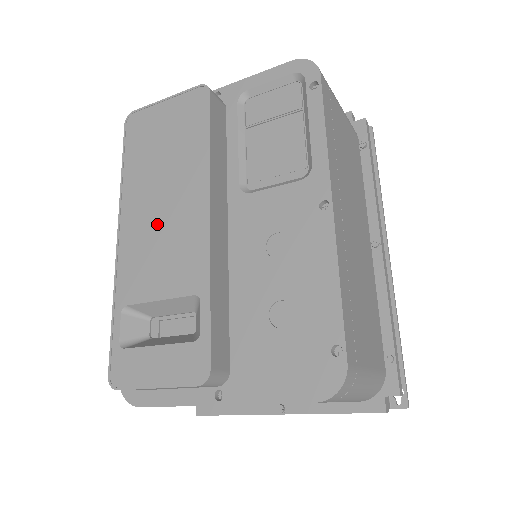
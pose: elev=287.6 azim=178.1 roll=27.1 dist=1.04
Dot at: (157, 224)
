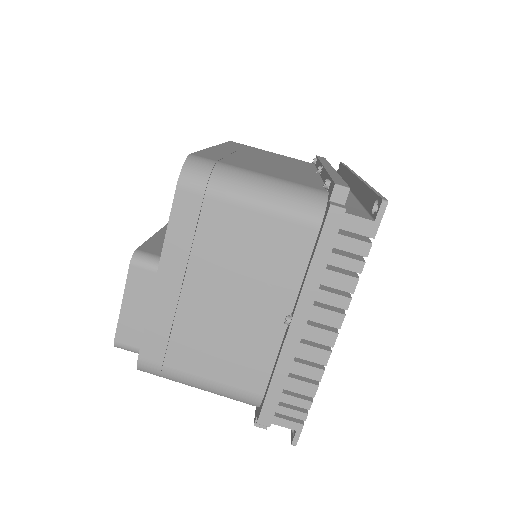
Dot at: occluded
